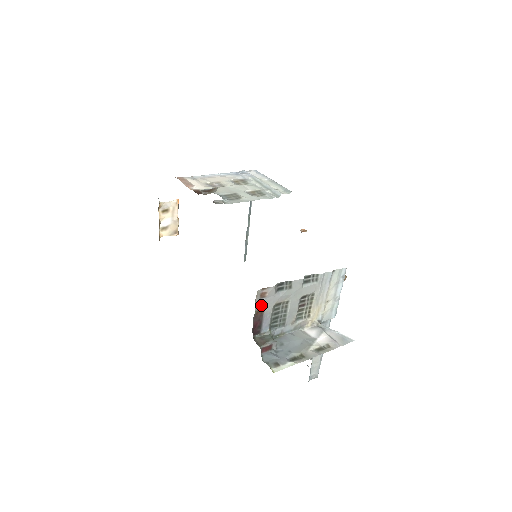
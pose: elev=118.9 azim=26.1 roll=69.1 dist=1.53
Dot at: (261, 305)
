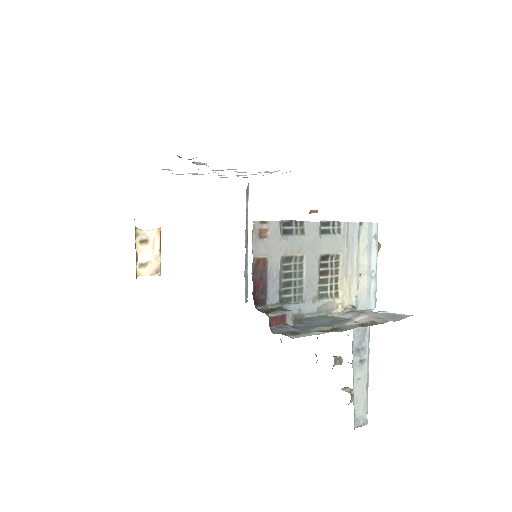
Dot at: (262, 251)
